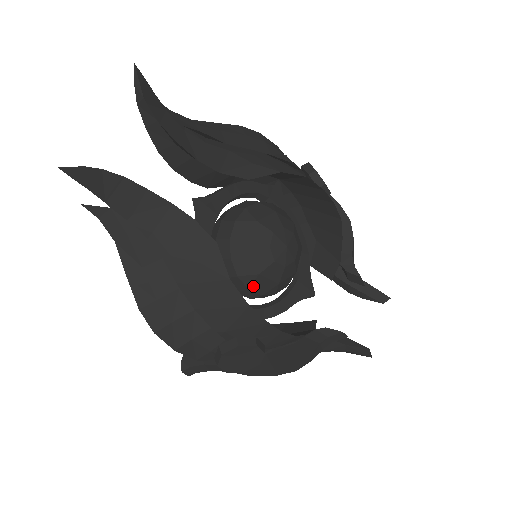
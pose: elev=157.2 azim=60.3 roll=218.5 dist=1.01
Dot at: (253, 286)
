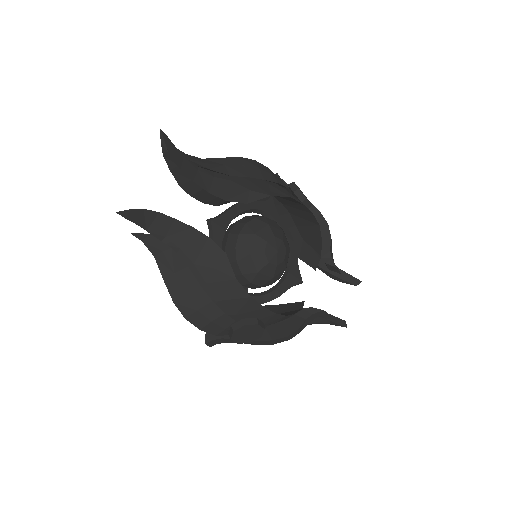
Dot at: (254, 281)
